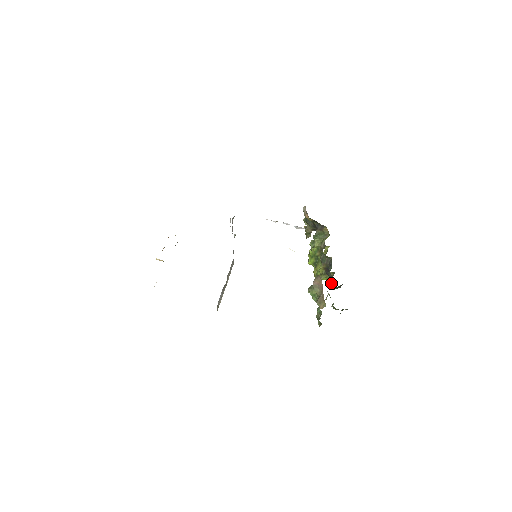
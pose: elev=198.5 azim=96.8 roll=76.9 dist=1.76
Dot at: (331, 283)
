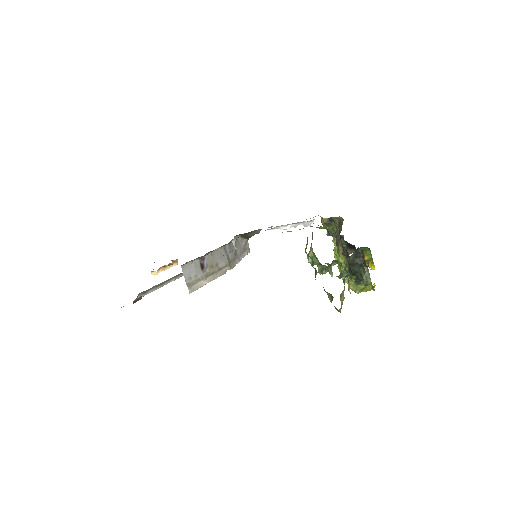
Dot at: (346, 257)
